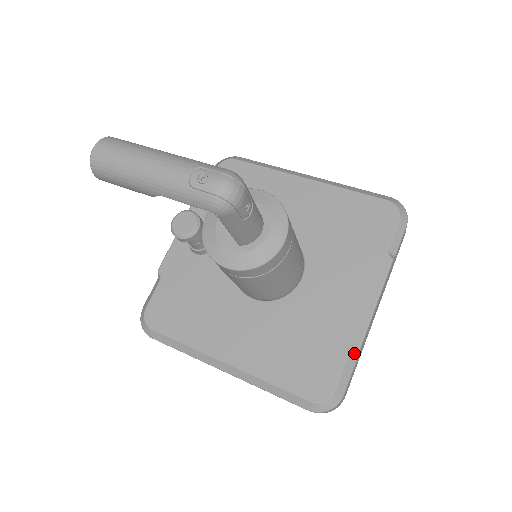
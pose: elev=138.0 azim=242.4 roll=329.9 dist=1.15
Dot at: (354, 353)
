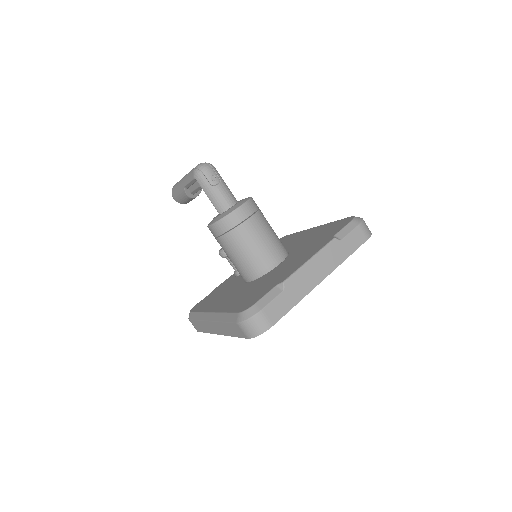
Dot at: (280, 285)
